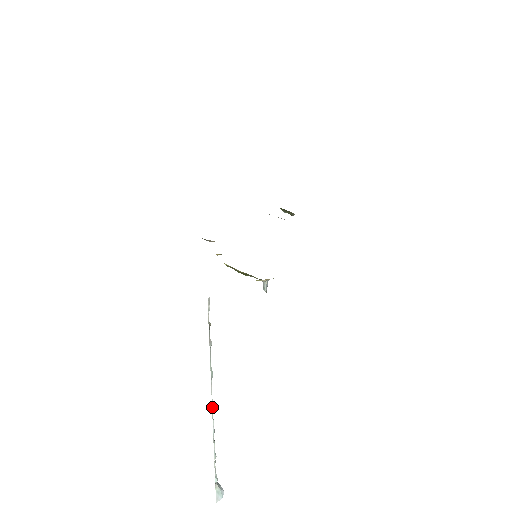
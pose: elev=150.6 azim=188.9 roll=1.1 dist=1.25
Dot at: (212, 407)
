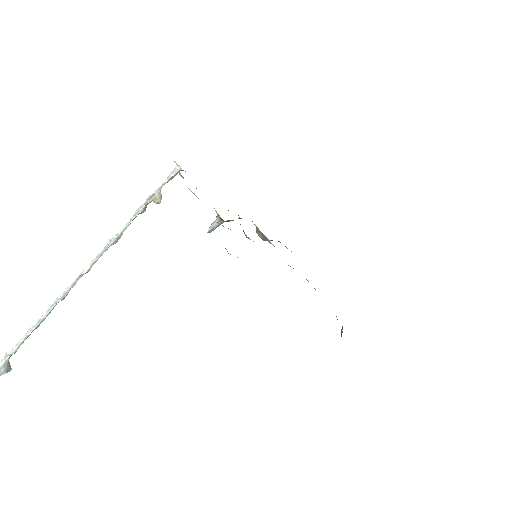
Dot at: (83, 271)
